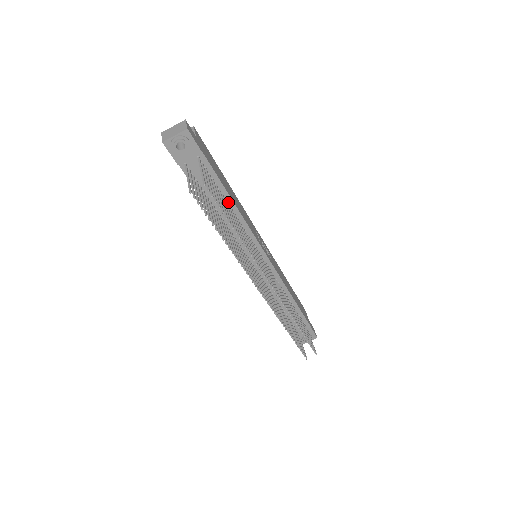
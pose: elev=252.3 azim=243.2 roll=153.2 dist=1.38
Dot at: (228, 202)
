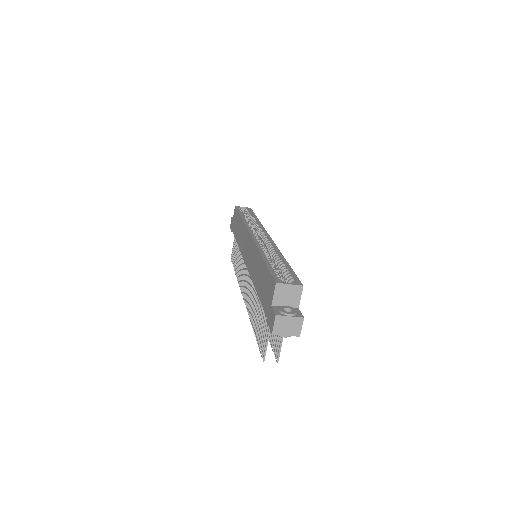
Dot at: occluded
